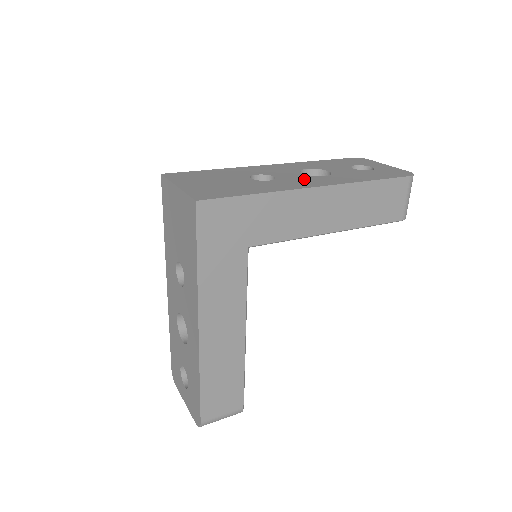
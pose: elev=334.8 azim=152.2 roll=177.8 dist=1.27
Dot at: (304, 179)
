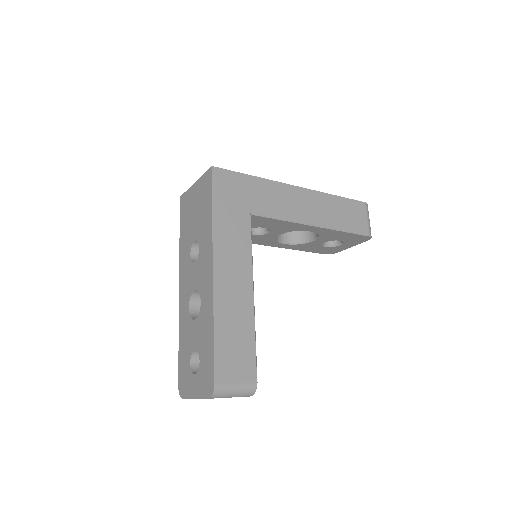
Dot at: occluded
